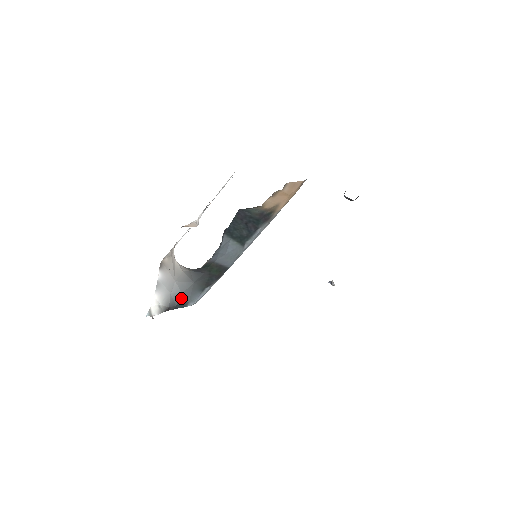
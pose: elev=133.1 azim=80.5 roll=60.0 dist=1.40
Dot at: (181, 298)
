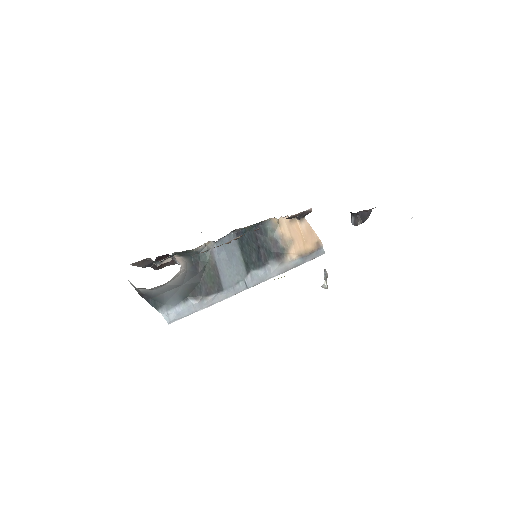
Dot at: (160, 296)
